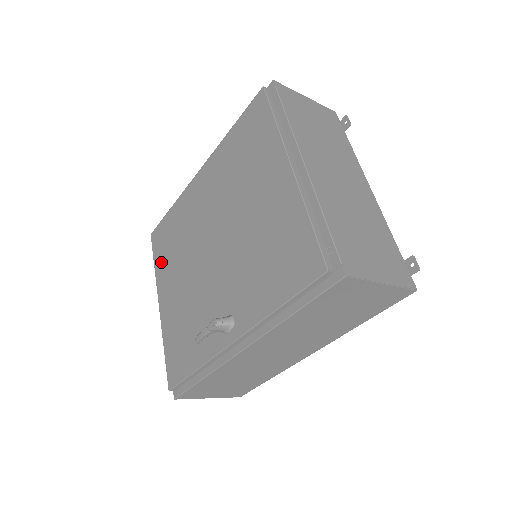
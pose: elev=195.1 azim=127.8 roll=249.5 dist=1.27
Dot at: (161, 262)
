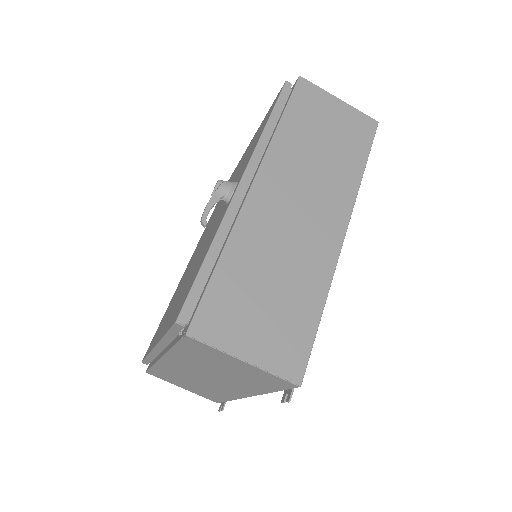
Dot at: occluded
